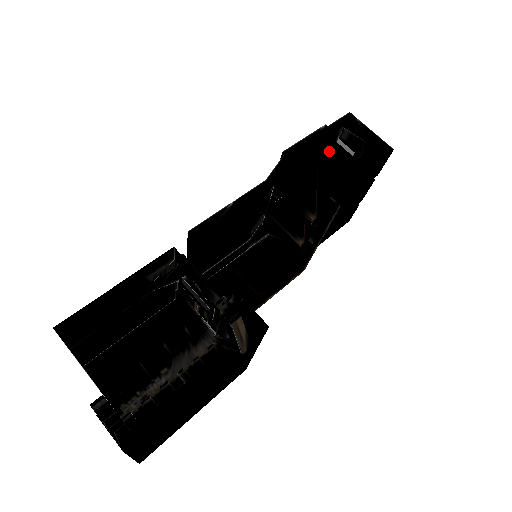
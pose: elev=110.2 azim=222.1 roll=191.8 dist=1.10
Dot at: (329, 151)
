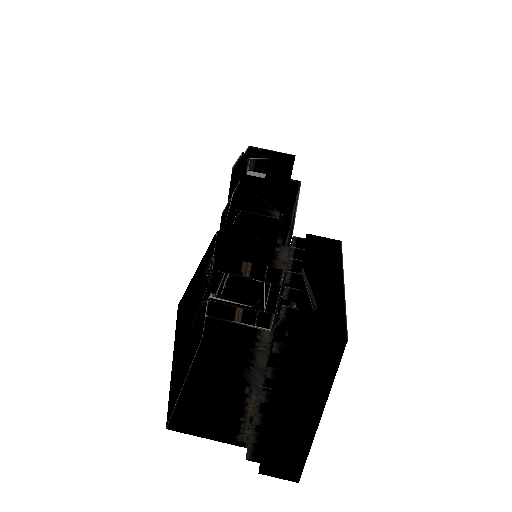
Dot at: (246, 182)
